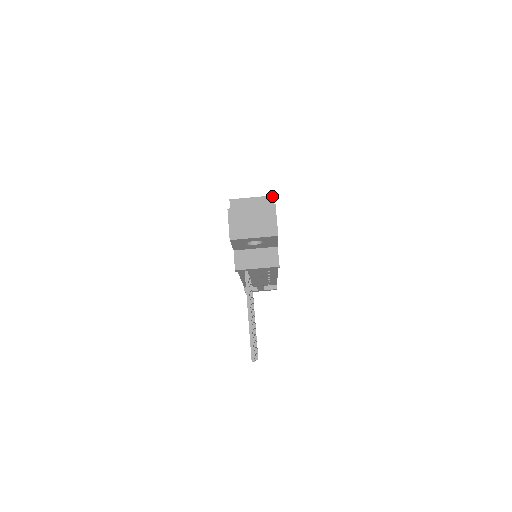
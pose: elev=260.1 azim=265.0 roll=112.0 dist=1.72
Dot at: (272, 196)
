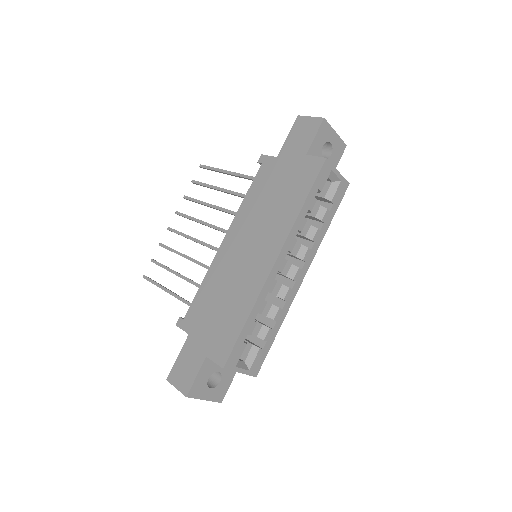
Dot at: occluded
